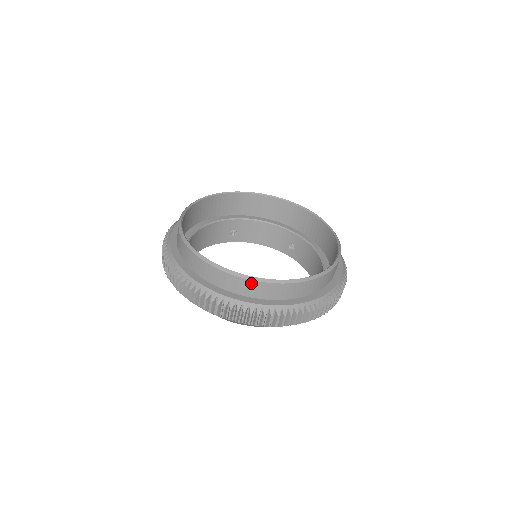
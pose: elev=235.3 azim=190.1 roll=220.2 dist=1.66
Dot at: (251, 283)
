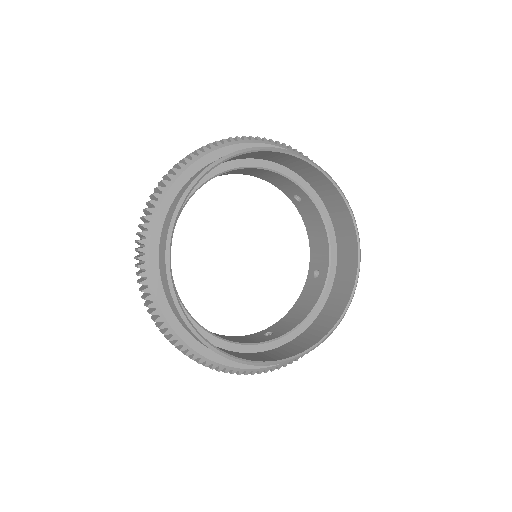
Dot at: (254, 364)
